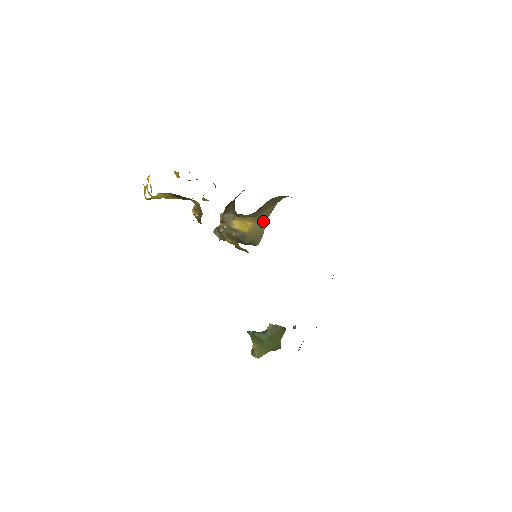
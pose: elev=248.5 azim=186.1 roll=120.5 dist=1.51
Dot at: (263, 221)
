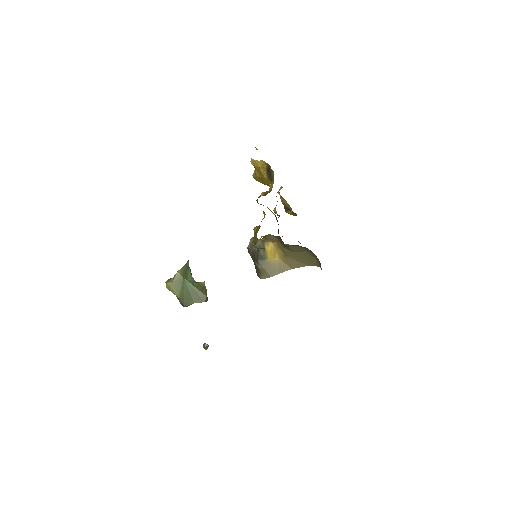
Dot at: (286, 267)
